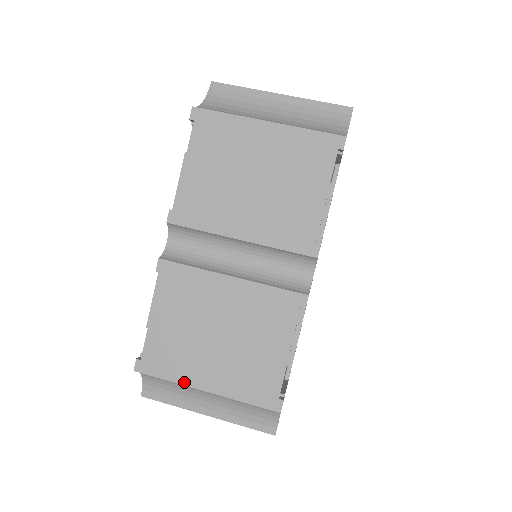
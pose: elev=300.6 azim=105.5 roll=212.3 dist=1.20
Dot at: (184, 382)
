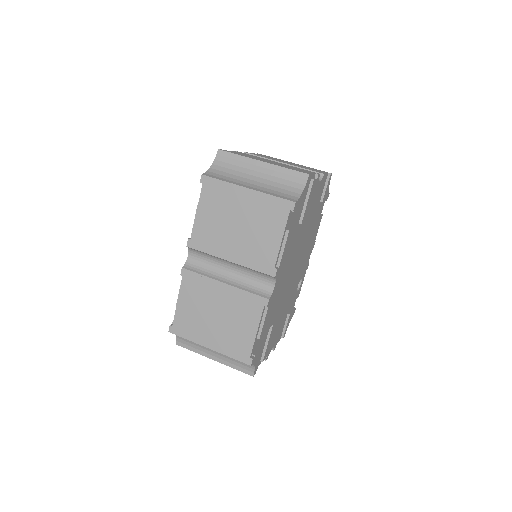
Dot at: (197, 342)
